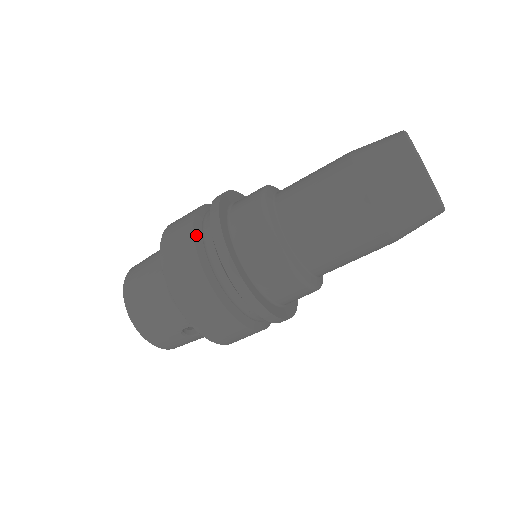
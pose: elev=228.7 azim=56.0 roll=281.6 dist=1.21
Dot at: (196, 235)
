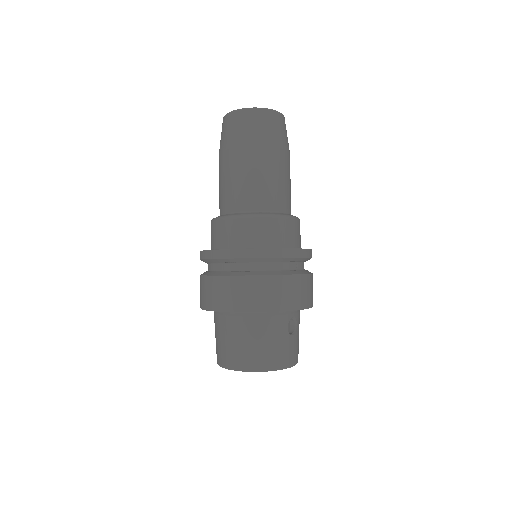
Dot at: (224, 275)
